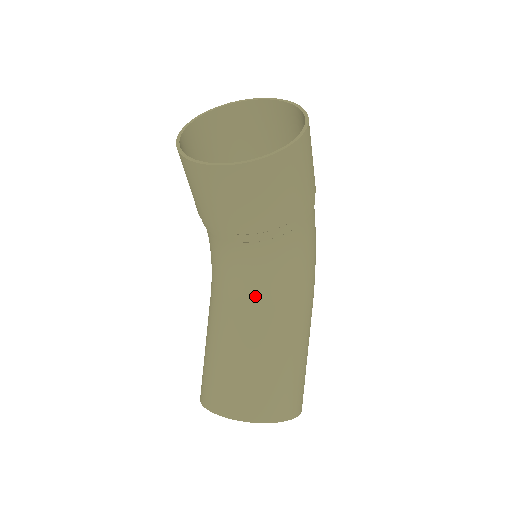
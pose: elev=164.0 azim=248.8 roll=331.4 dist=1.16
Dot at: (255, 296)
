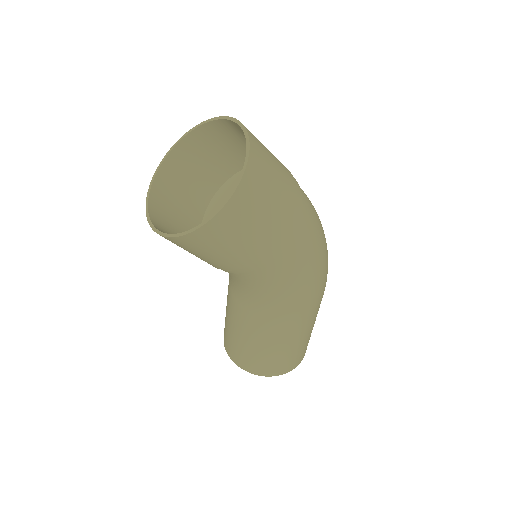
Dot at: (236, 292)
